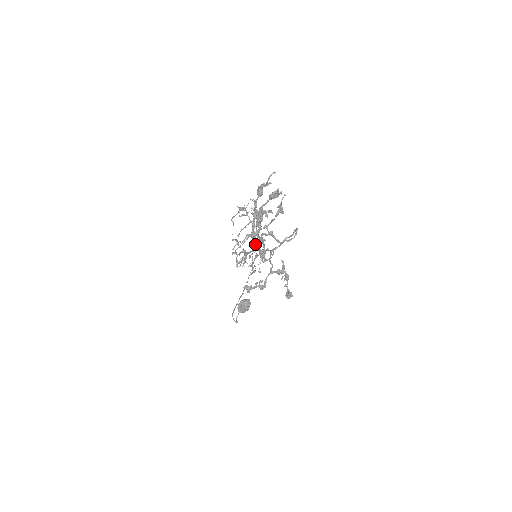
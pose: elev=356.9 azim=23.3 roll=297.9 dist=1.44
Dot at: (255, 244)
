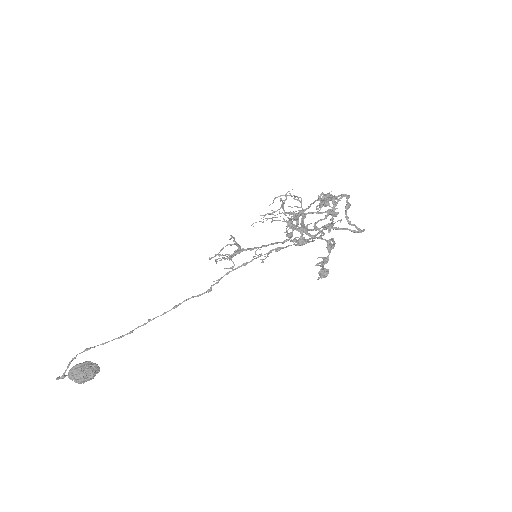
Dot at: (302, 218)
